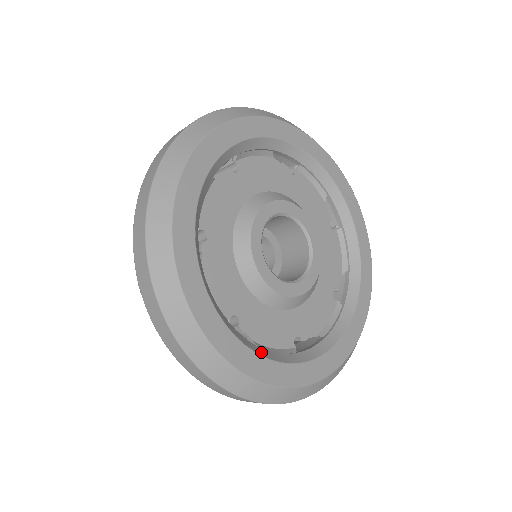
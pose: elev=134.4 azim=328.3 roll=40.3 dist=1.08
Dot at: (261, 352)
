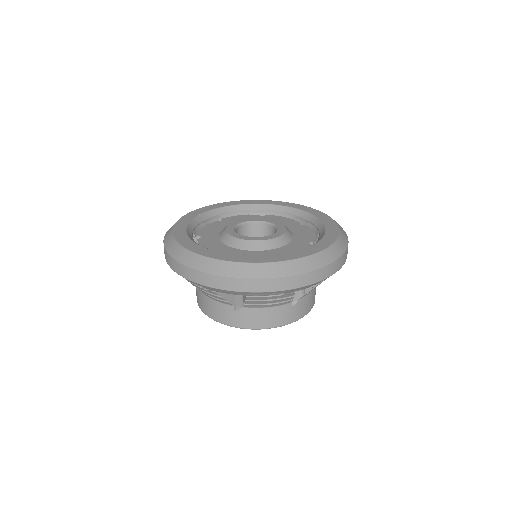
Dot at: (191, 238)
